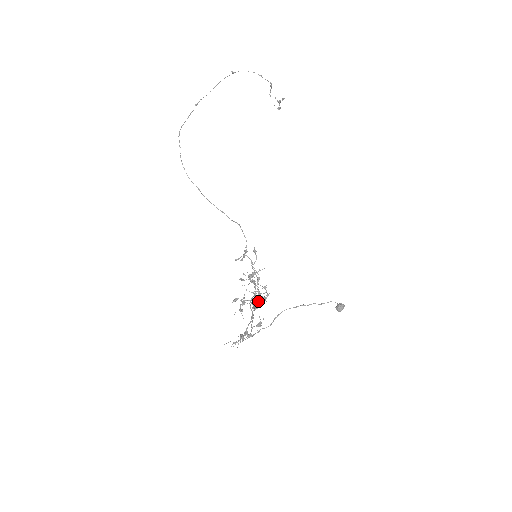
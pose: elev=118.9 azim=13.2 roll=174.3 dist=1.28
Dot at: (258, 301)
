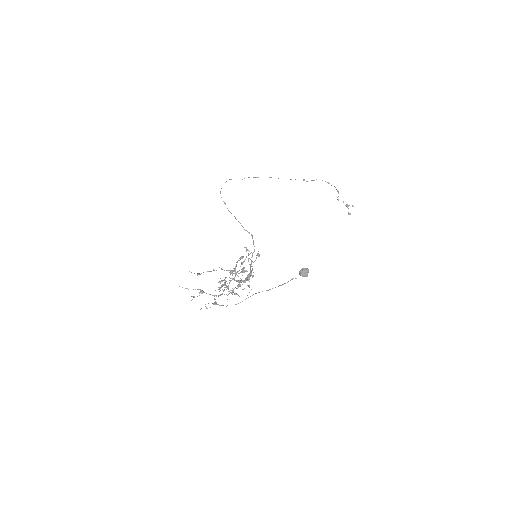
Dot at: (238, 281)
